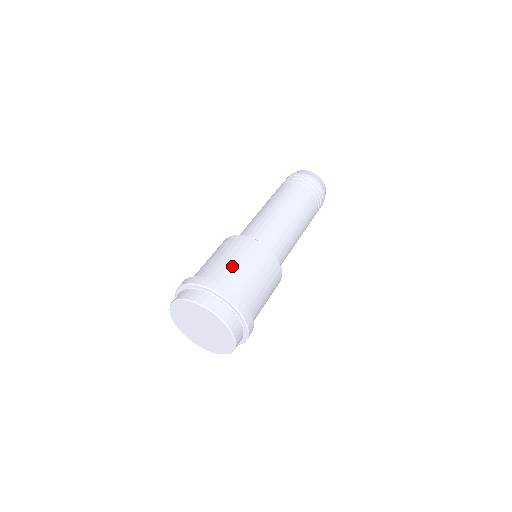
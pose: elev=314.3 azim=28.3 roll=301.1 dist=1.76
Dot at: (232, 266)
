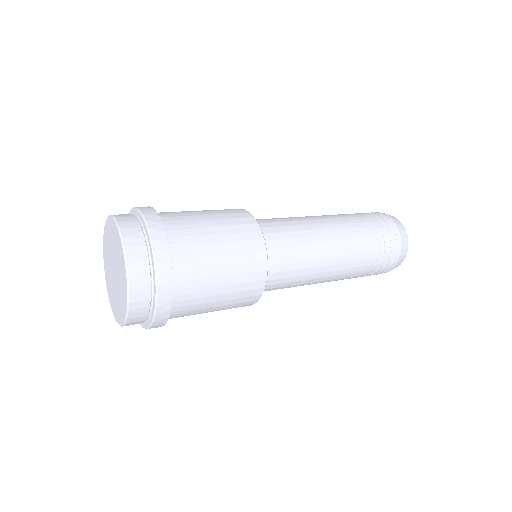
Dot at: occluded
